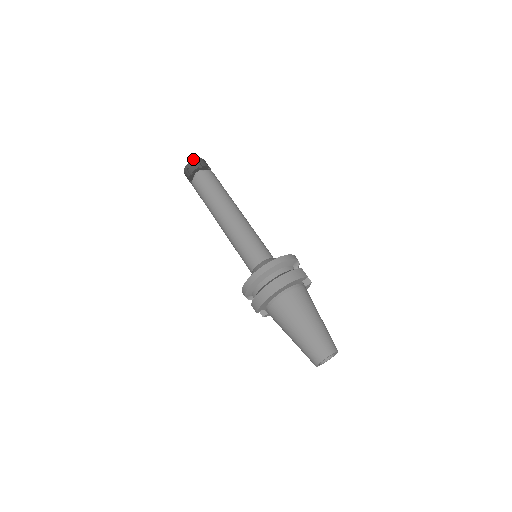
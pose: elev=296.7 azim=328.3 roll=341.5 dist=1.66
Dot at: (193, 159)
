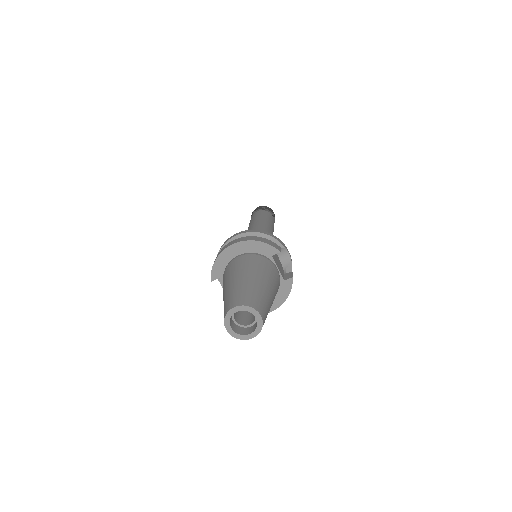
Dot at: (262, 206)
